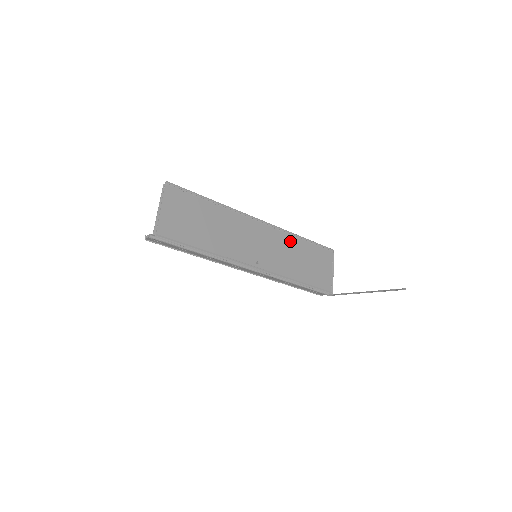
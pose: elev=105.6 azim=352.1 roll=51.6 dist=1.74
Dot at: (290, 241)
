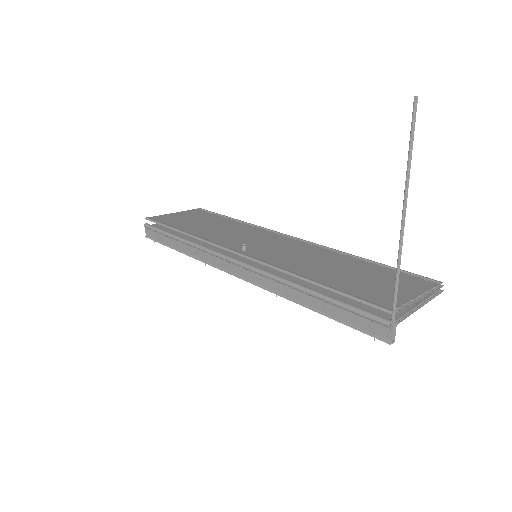
Dot at: (331, 255)
